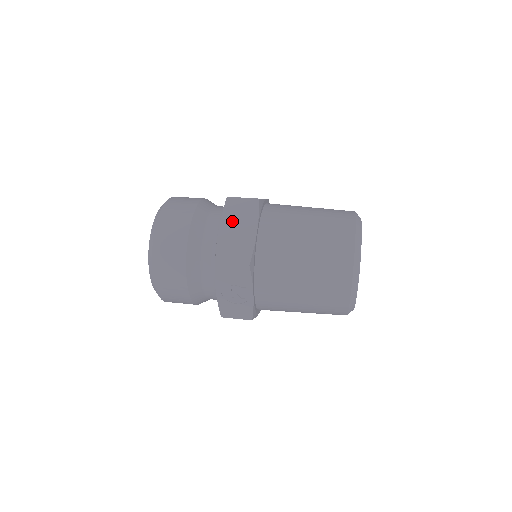
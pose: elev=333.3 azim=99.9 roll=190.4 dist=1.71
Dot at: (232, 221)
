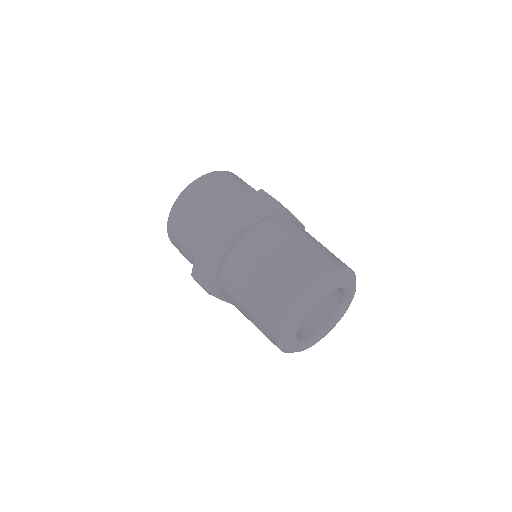
Dot at: (248, 204)
